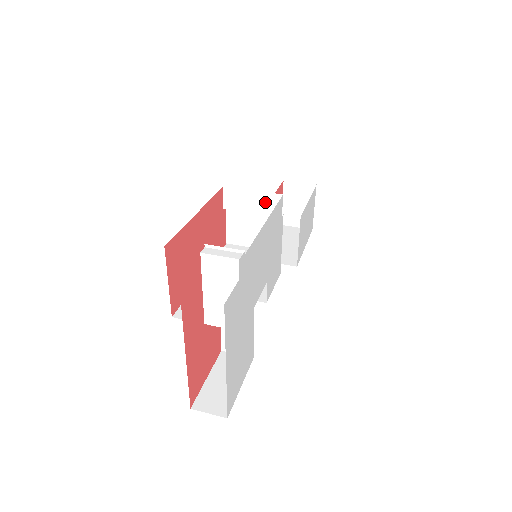
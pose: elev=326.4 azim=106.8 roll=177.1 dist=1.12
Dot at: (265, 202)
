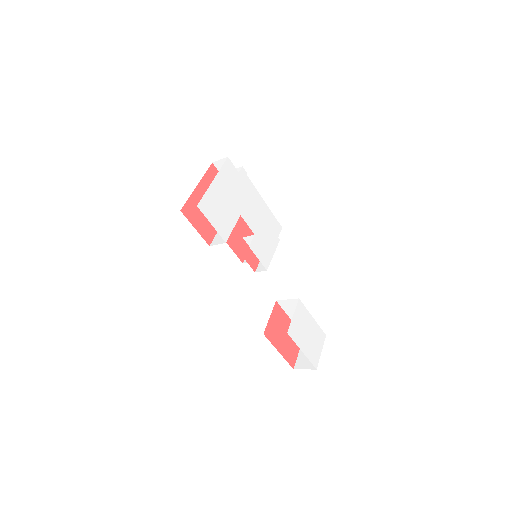
Dot at: occluded
